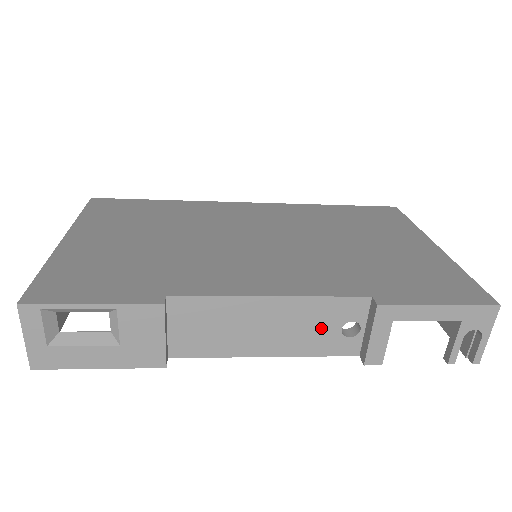
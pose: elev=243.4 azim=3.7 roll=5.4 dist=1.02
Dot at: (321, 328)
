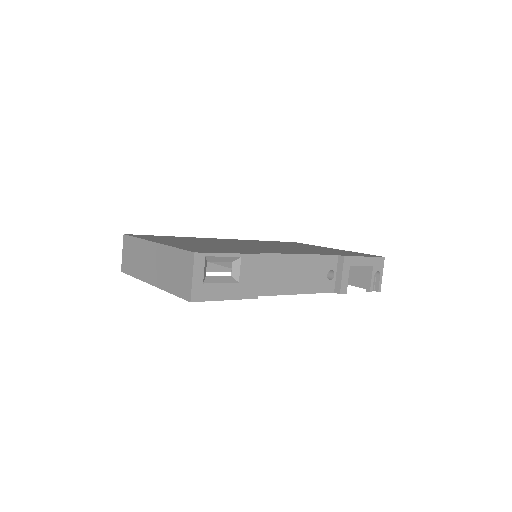
Dot at: (319, 274)
